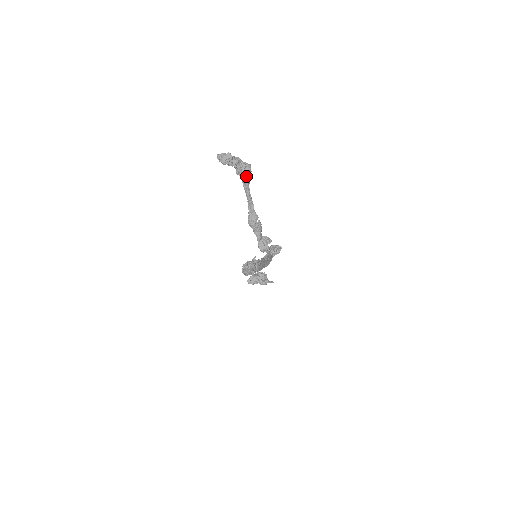
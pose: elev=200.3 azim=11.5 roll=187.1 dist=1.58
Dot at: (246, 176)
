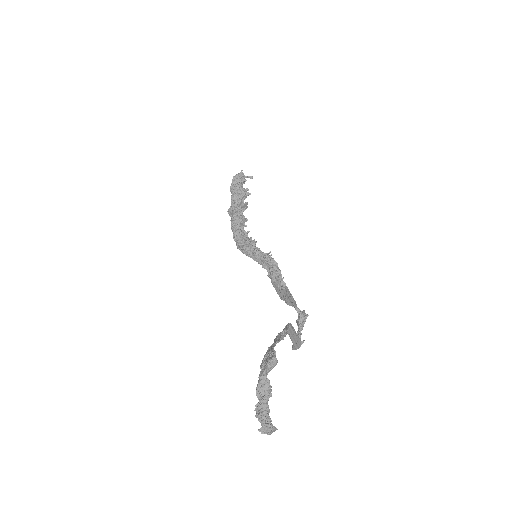
Dot at: occluded
